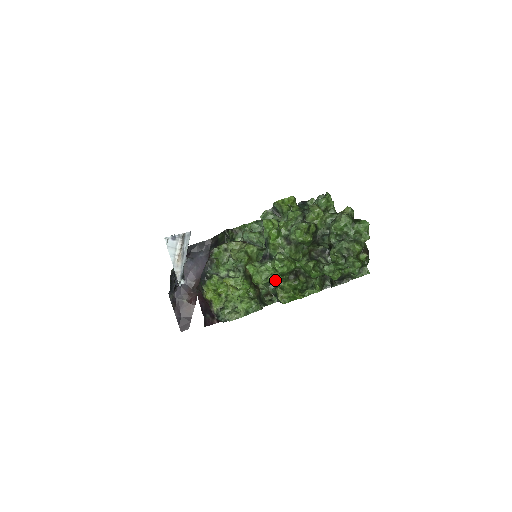
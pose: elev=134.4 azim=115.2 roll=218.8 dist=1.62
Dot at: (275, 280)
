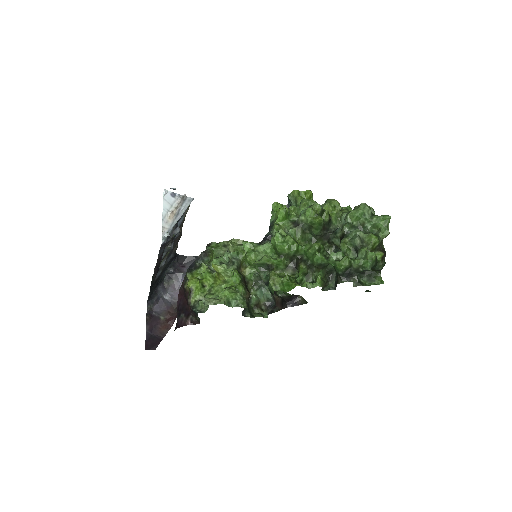
Dot at: (271, 263)
